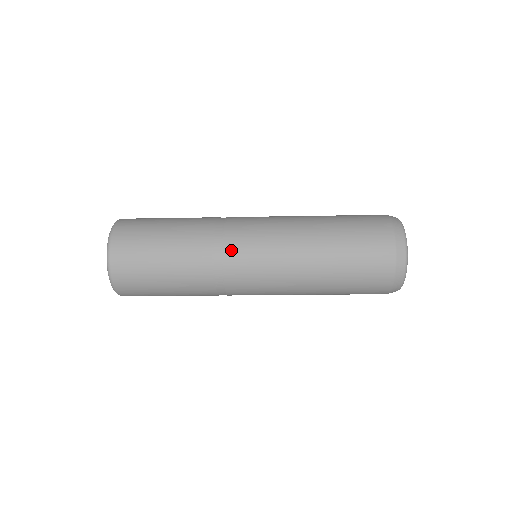
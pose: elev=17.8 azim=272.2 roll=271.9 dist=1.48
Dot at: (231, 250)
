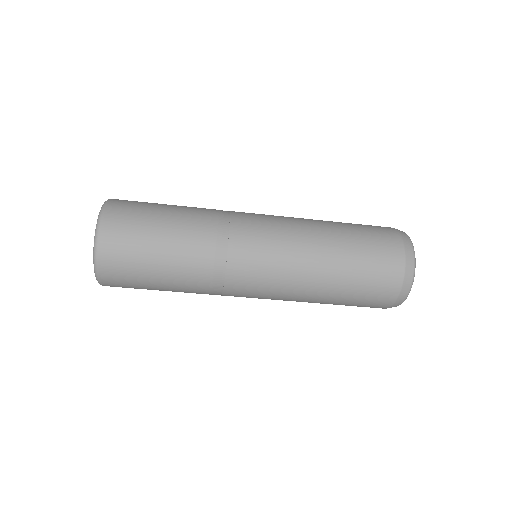
Dot at: (236, 252)
